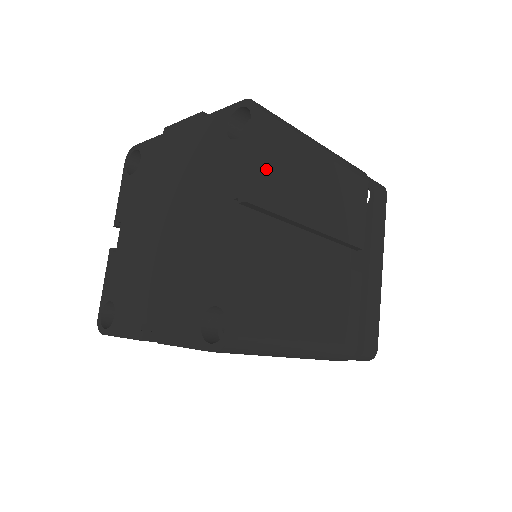
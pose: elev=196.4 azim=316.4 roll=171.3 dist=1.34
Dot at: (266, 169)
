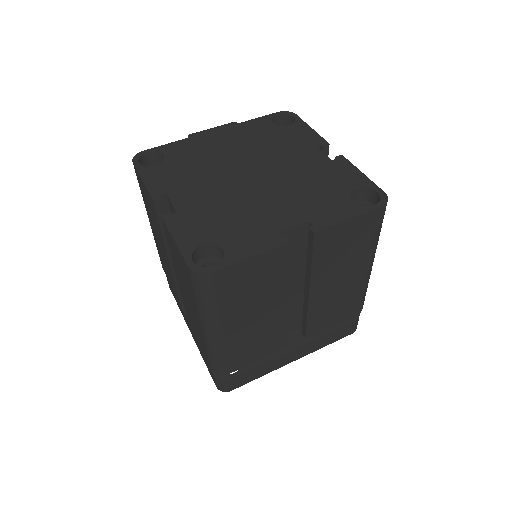
Dot at: occluded
